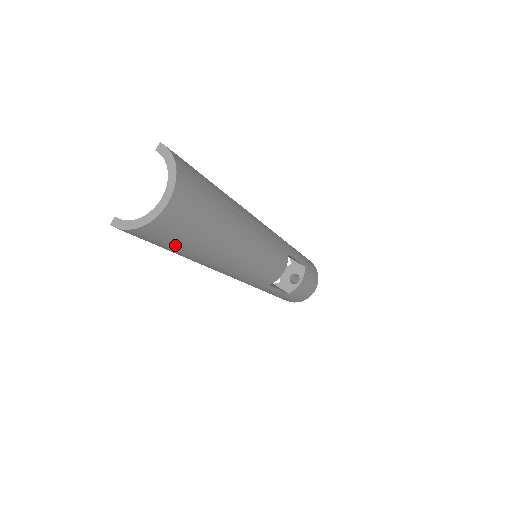
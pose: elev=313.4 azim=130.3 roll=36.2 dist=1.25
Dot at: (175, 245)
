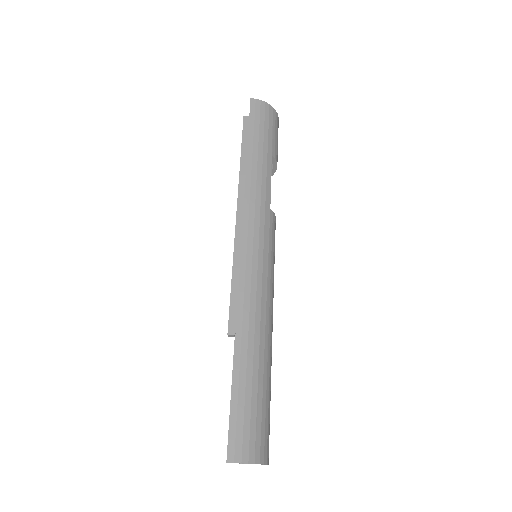
Dot at: occluded
